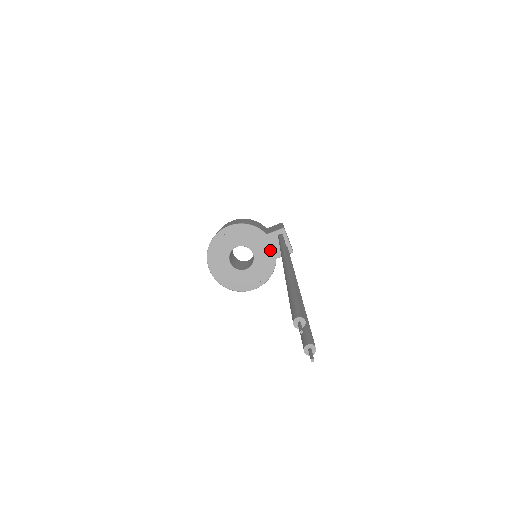
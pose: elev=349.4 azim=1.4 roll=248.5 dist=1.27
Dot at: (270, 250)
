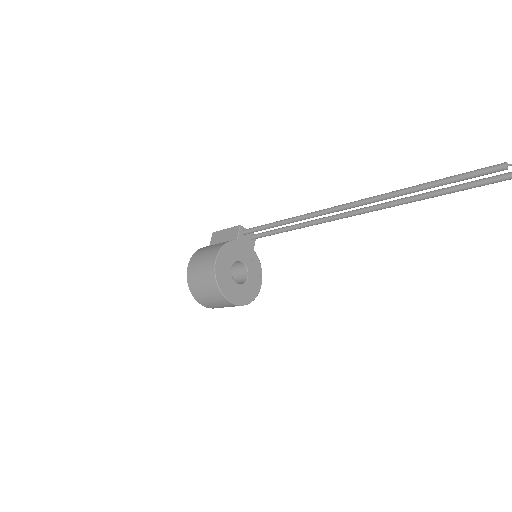
Dot at: (247, 248)
